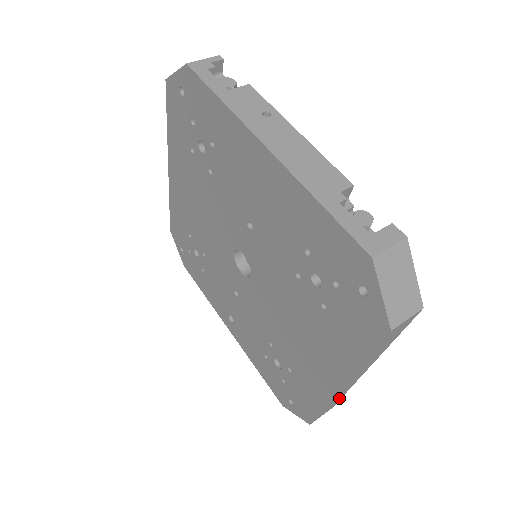
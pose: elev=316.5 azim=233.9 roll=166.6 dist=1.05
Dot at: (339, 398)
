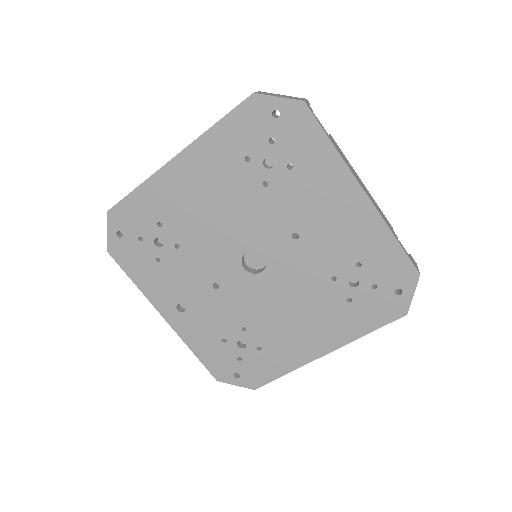
Dot at: occluded
